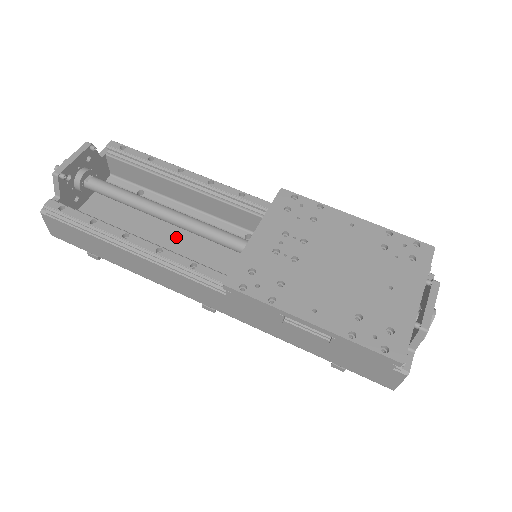
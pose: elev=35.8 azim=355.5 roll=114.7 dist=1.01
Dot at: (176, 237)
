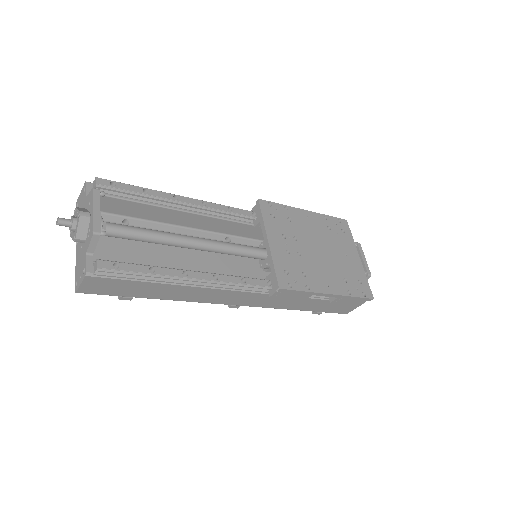
Dot at: (183, 257)
